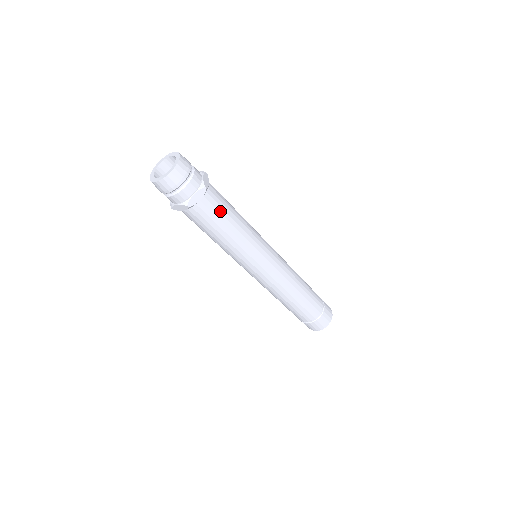
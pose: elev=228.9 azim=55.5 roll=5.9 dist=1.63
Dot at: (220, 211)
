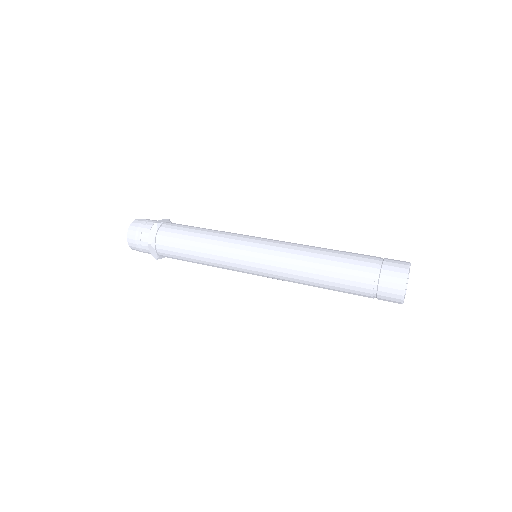
Dot at: (179, 233)
